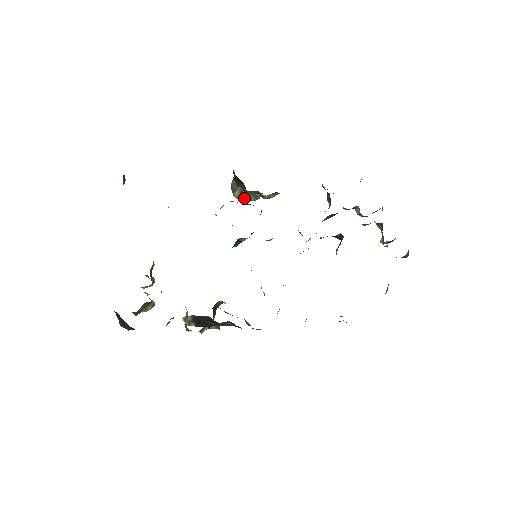
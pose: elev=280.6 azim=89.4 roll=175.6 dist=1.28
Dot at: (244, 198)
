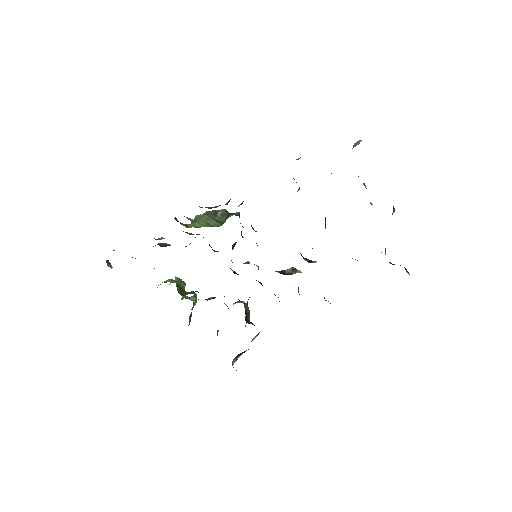
Dot at: (216, 207)
